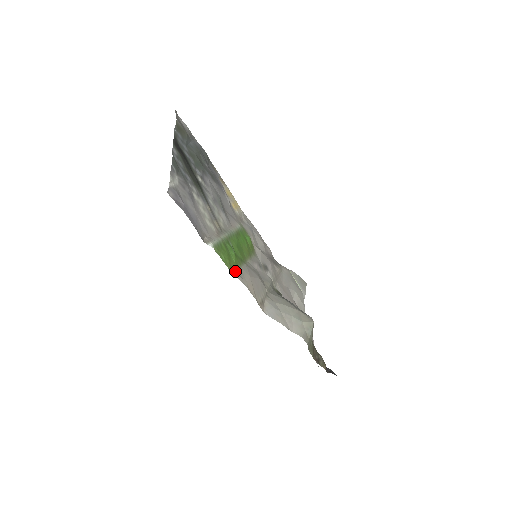
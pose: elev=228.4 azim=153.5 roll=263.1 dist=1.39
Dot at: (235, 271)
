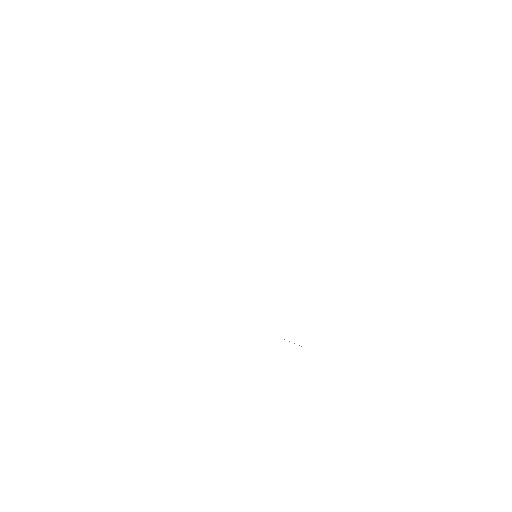
Dot at: occluded
